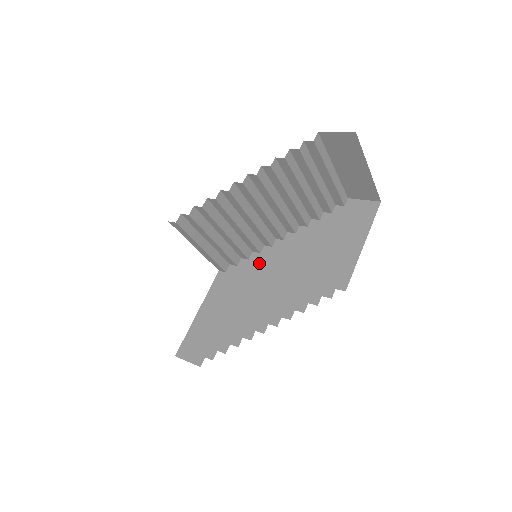
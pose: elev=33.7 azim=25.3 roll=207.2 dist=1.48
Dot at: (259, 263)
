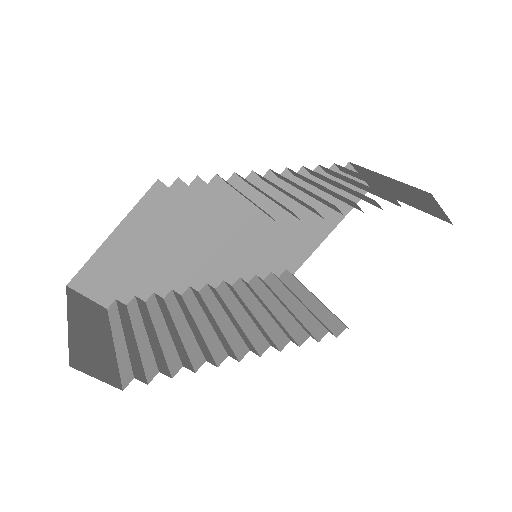
Dot at: (220, 198)
